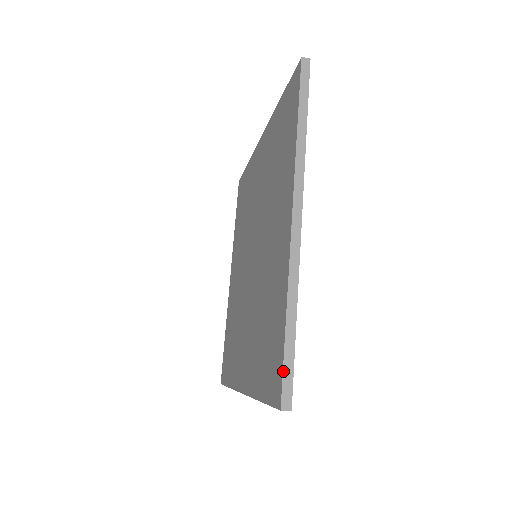
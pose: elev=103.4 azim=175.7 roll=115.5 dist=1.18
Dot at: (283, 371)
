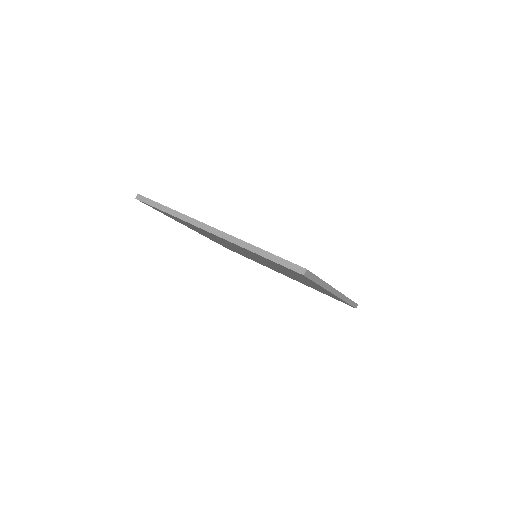
Dot at: (284, 266)
